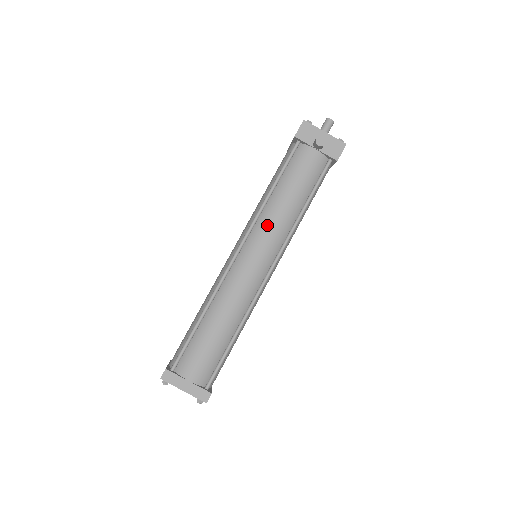
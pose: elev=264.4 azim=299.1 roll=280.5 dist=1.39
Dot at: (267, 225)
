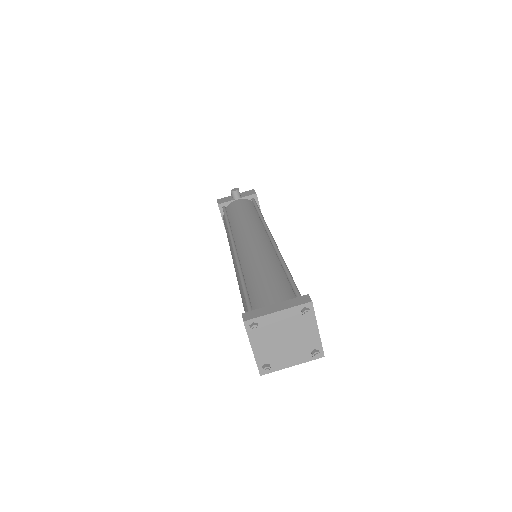
Dot at: (241, 227)
